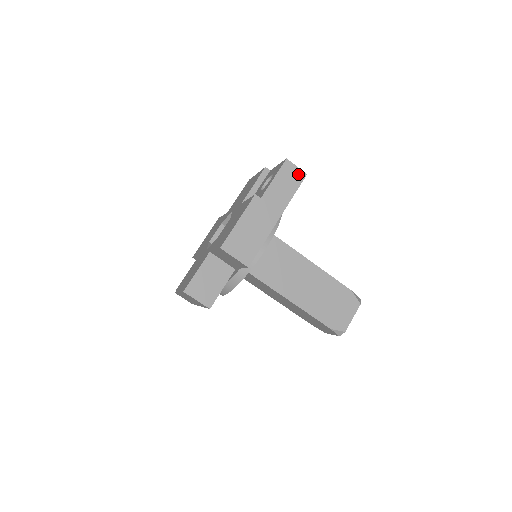
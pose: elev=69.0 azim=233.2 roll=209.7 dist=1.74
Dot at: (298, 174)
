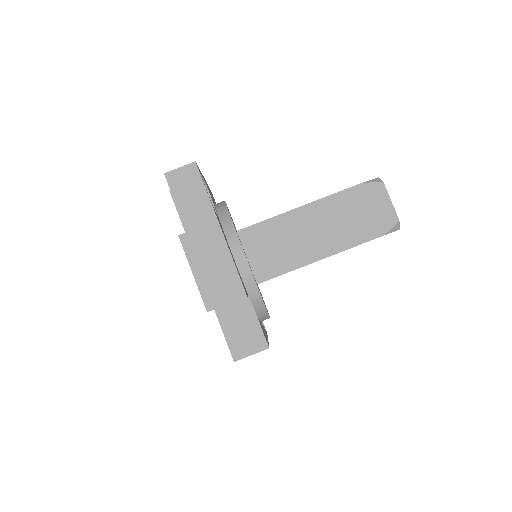
Dot at: (188, 172)
